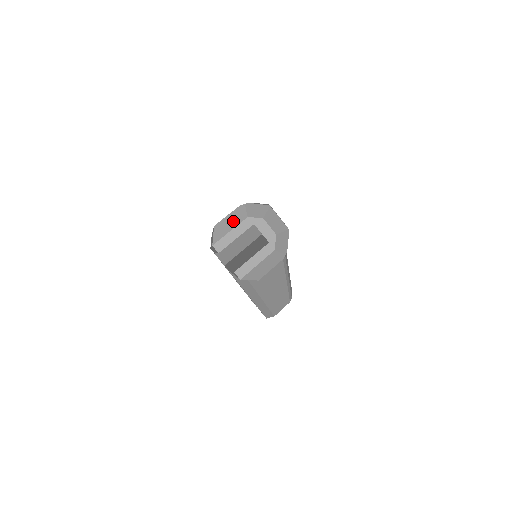
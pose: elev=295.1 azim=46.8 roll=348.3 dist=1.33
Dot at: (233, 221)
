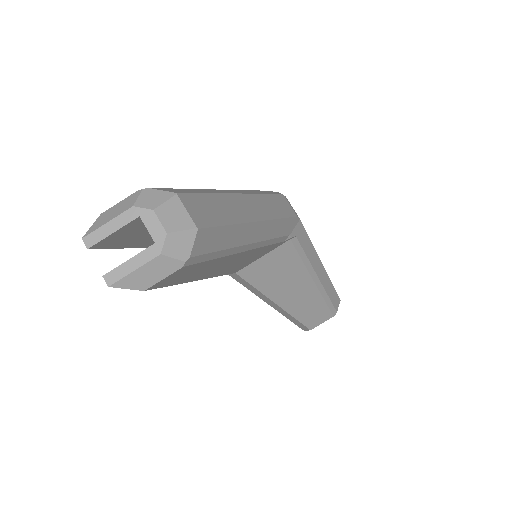
Dot at: (118, 210)
